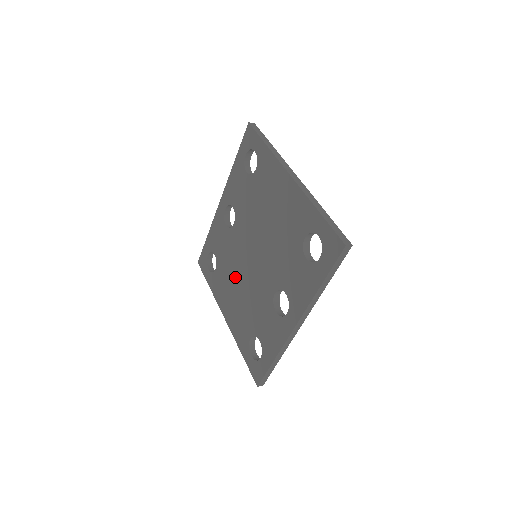
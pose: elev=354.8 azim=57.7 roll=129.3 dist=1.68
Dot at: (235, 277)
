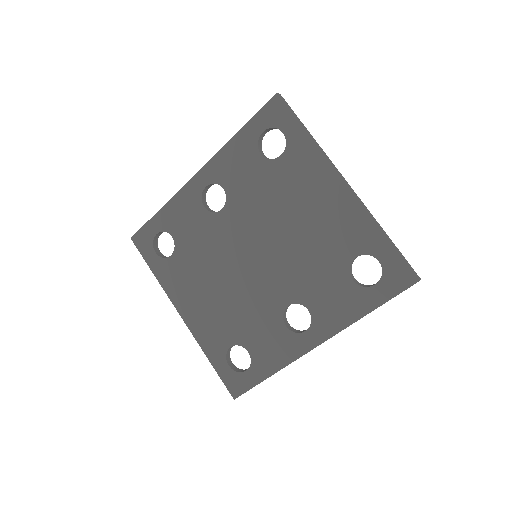
Dot at: (213, 273)
